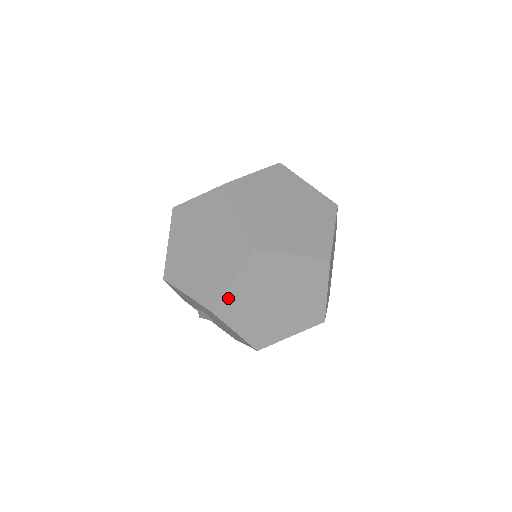
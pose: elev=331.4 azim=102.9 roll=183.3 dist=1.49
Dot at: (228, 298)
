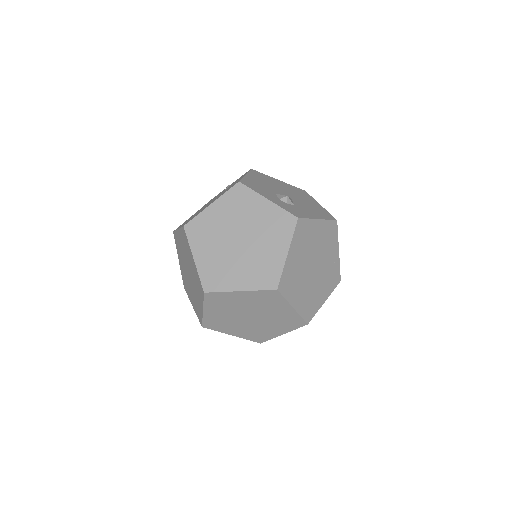
Dot at: (209, 319)
